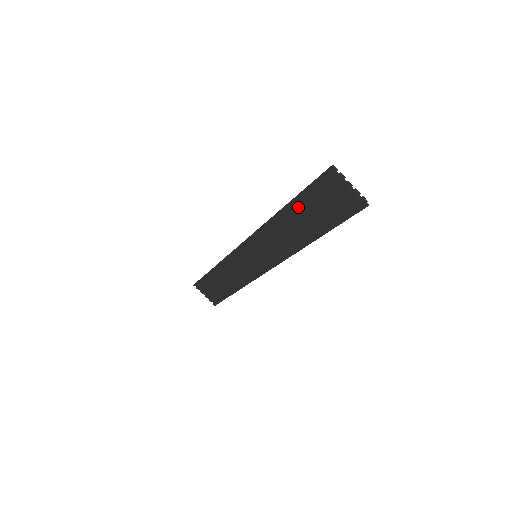
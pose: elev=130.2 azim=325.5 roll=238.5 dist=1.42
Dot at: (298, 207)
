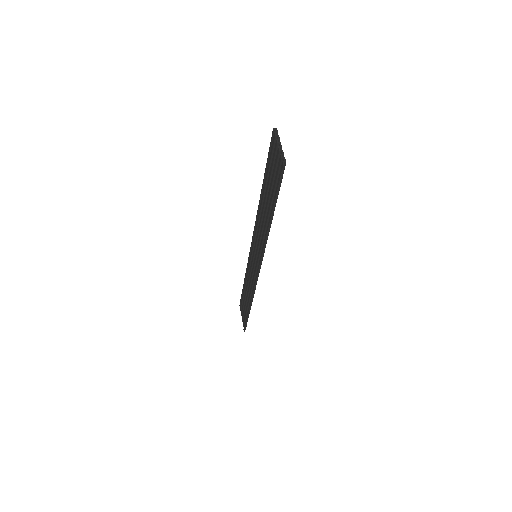
Dot at: (265, 184)
